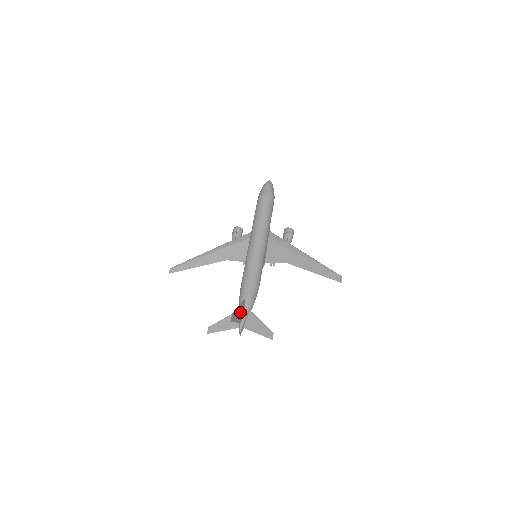
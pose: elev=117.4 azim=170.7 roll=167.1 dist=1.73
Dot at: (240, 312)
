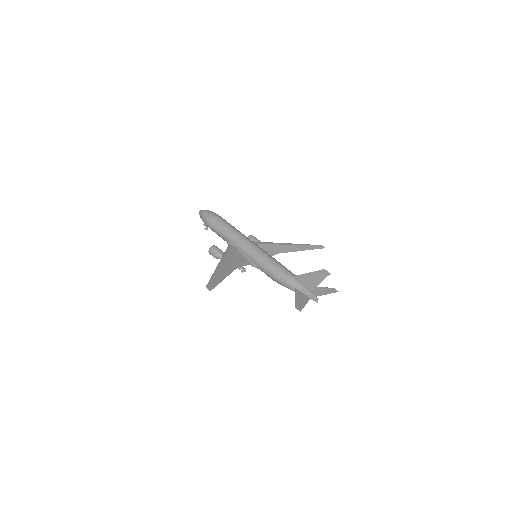
Dot at: (309, 280)
